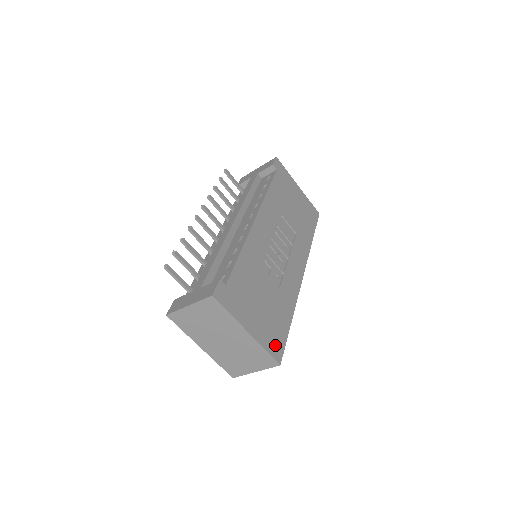
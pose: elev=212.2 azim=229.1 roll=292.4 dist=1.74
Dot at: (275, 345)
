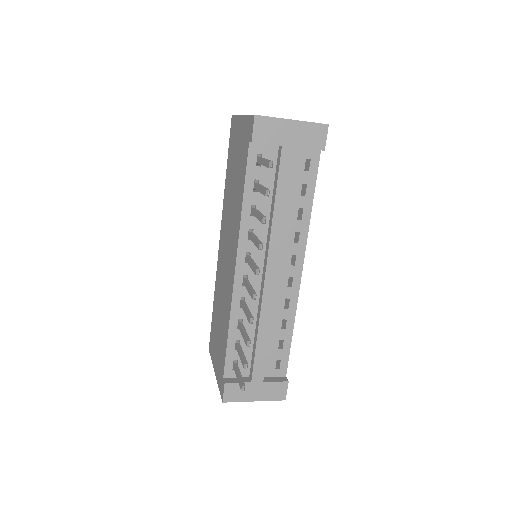
Dot at: occluded
